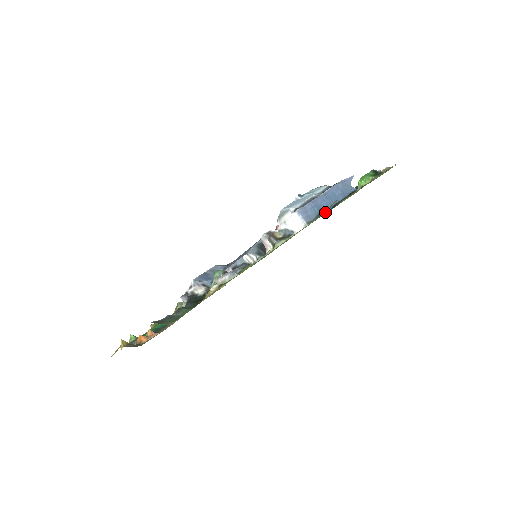
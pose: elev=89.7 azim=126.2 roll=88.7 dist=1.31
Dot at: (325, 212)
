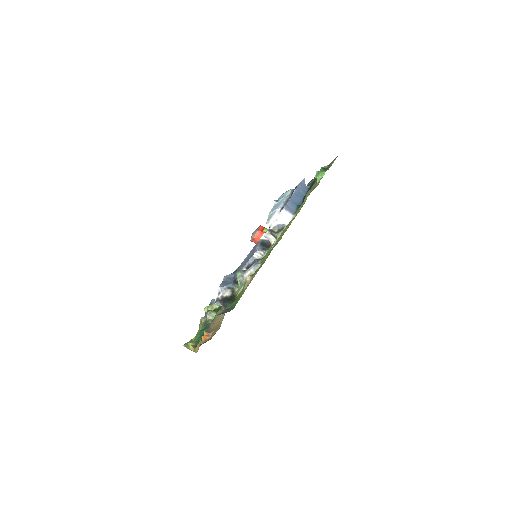
Dot at: (303, 203)
